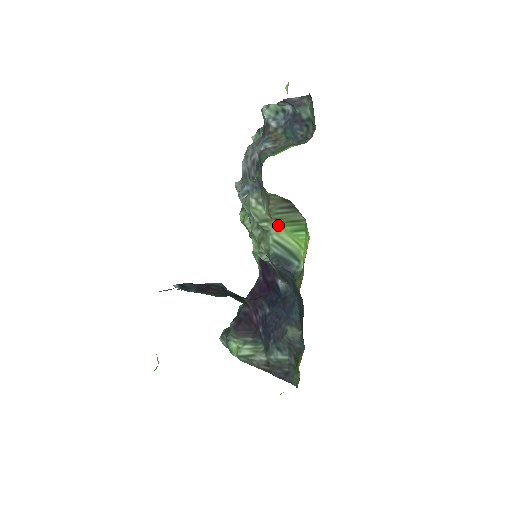
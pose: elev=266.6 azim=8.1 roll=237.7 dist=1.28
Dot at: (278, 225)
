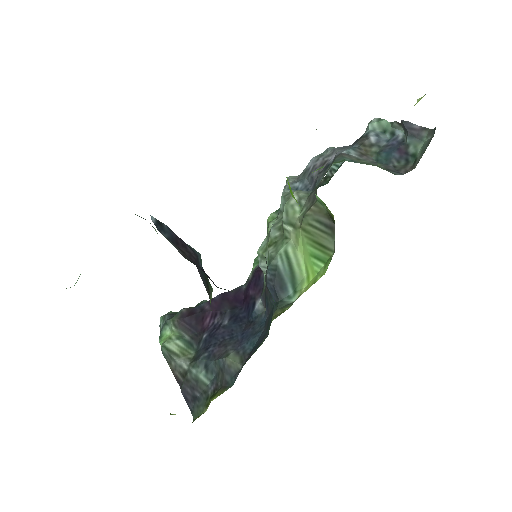
Dot at: (302, 238)
